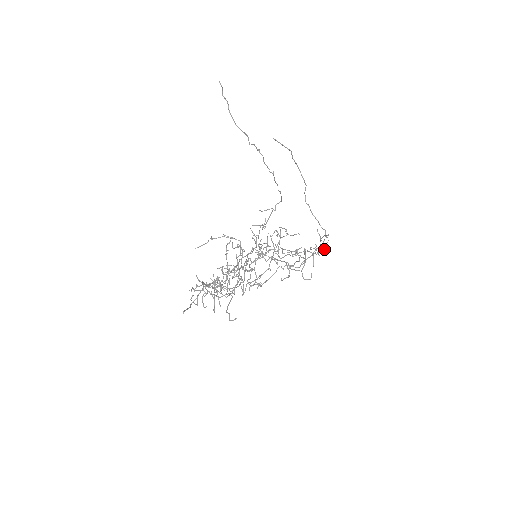
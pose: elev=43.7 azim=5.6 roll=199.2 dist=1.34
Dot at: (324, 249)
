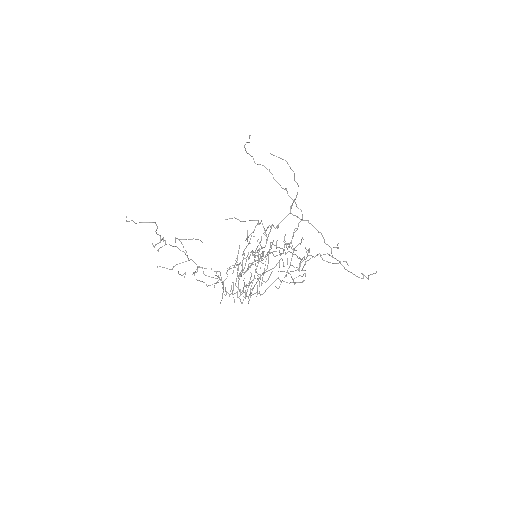
Dot at: occluded
